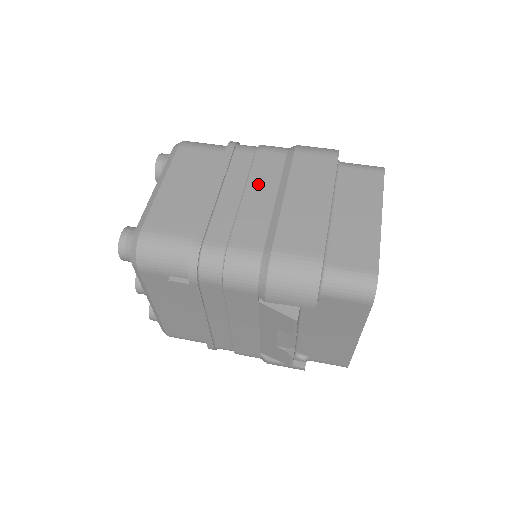
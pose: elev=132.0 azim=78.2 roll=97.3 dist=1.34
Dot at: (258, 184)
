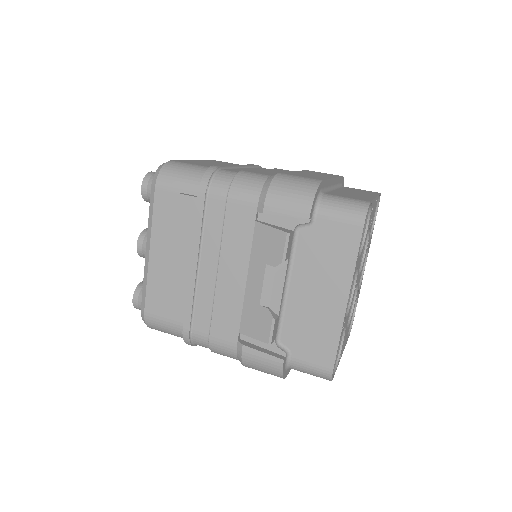
Dot at: (274, 170)
